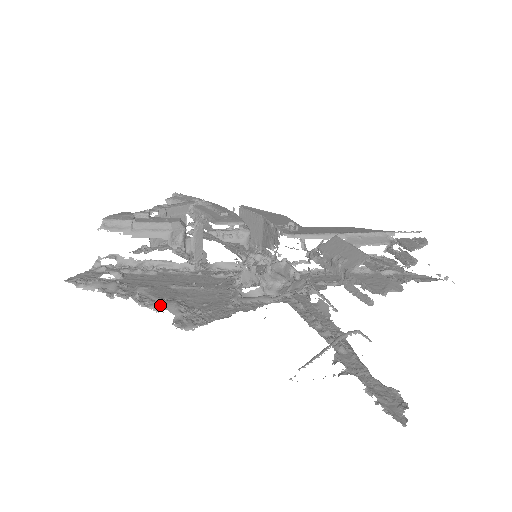
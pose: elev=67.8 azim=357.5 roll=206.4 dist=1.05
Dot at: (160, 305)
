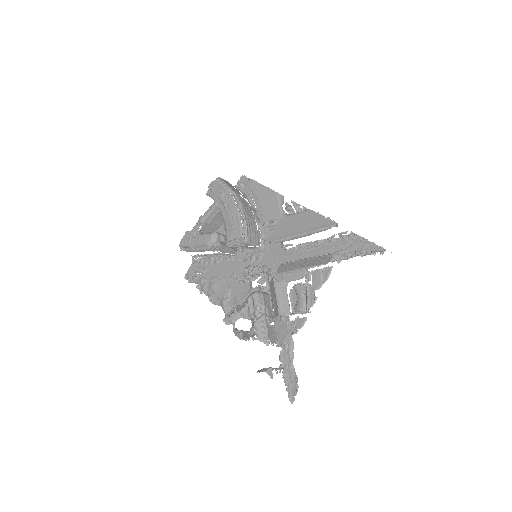
Dot at: (219, 303)
